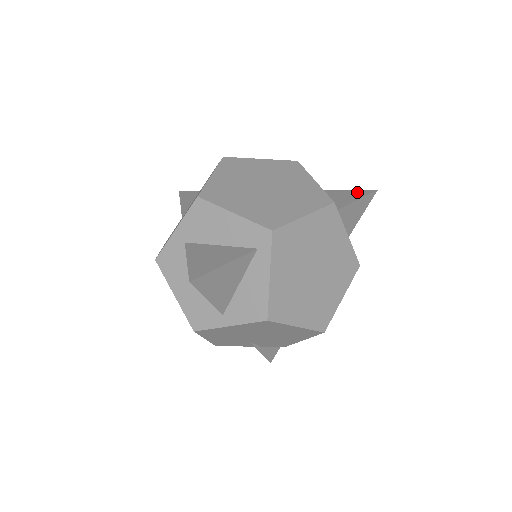
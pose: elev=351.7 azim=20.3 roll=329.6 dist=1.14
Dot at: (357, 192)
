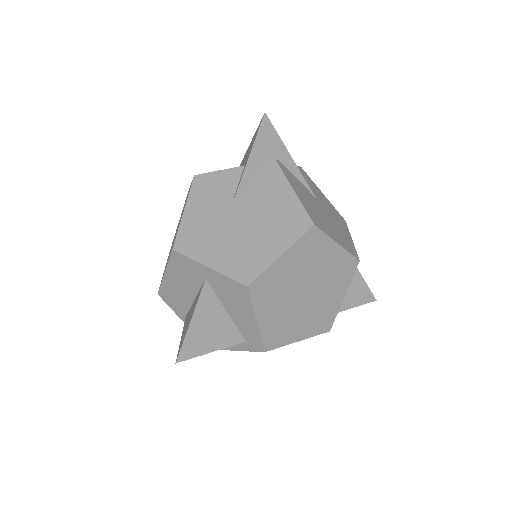
Dot at: (365, 292)
